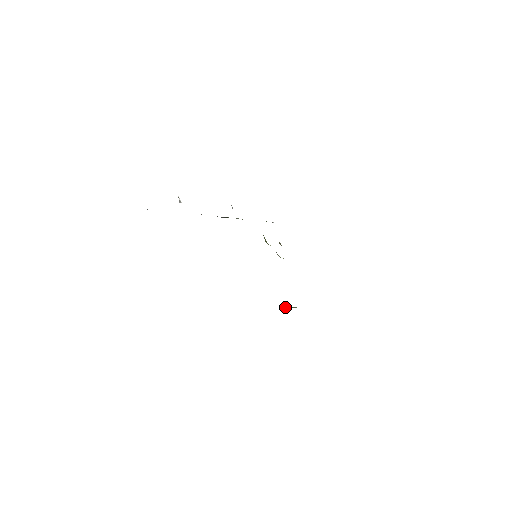
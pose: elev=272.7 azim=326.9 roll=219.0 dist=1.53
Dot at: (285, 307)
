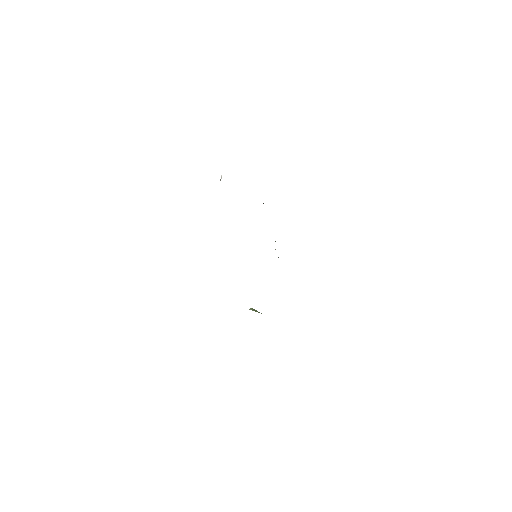
Dot at: (252, 309)
